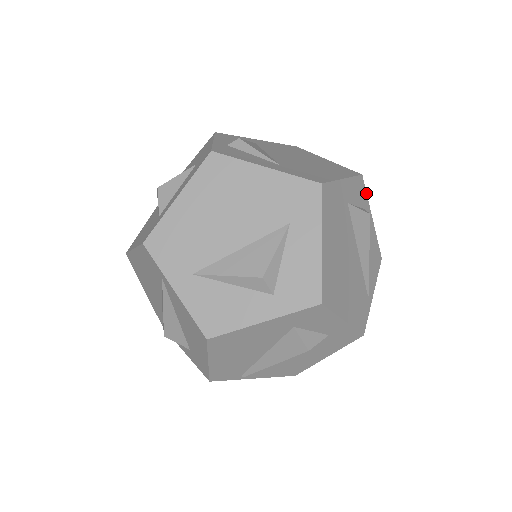
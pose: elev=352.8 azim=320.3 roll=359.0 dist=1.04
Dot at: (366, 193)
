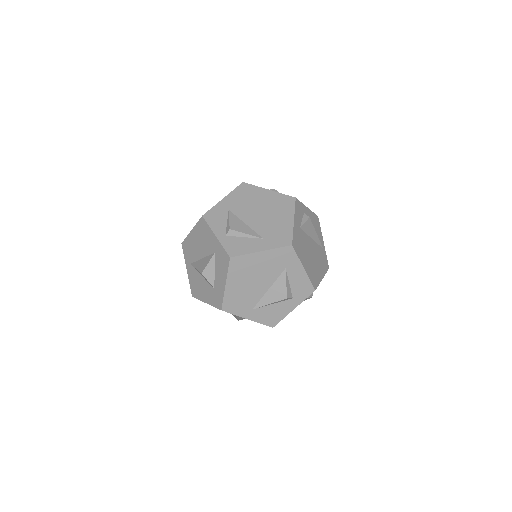
Dot at: (301, 202)
